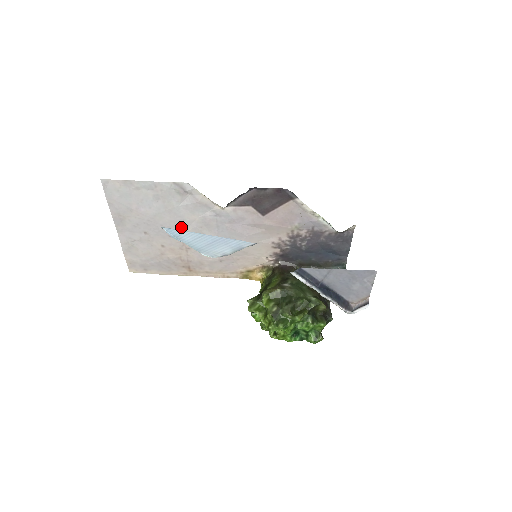
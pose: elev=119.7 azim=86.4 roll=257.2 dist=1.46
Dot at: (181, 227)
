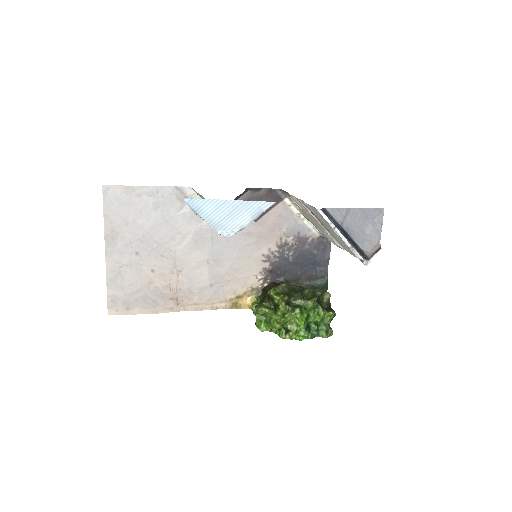
Dot at: (176, 242)
